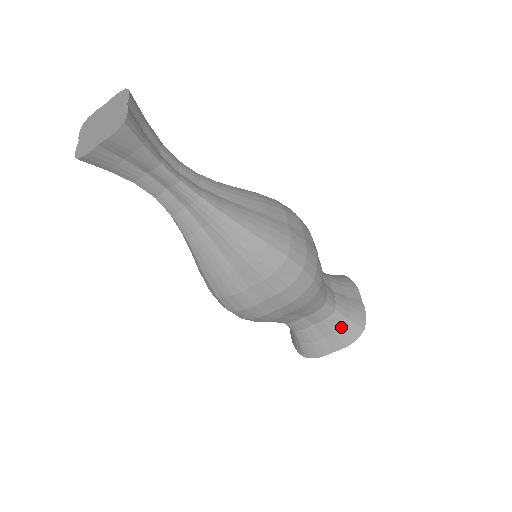
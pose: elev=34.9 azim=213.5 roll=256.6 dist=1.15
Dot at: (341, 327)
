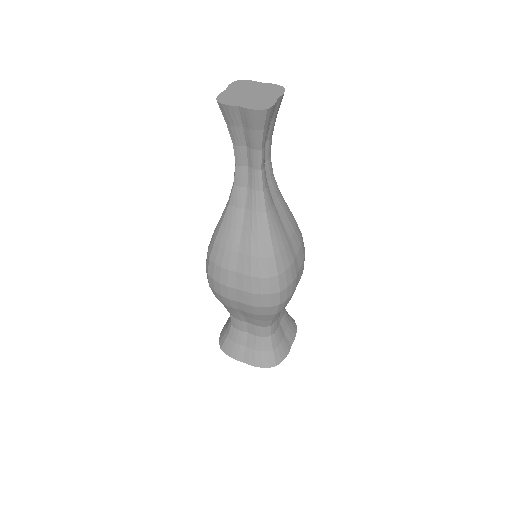
Dot at: (264, 351)
